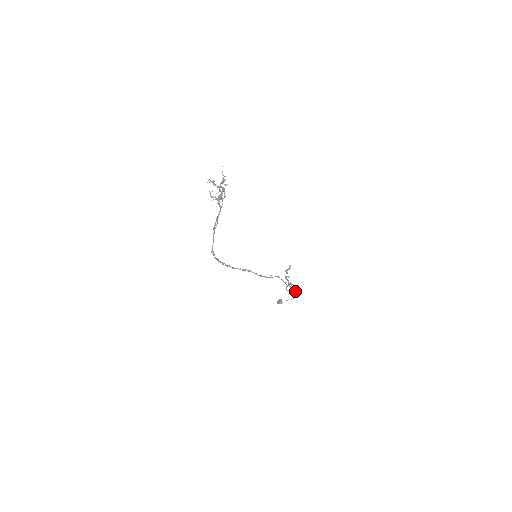
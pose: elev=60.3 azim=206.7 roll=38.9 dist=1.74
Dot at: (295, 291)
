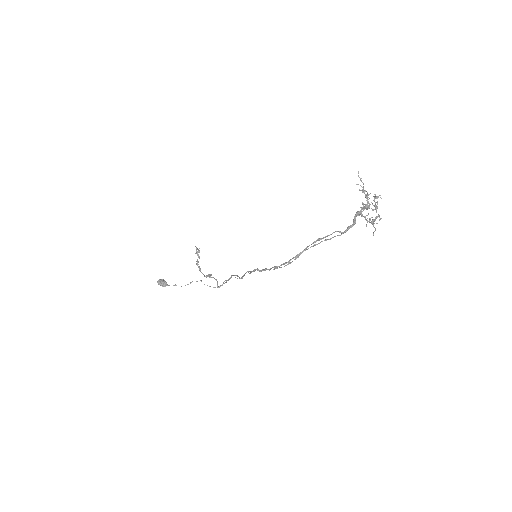
Dot at: occluded
